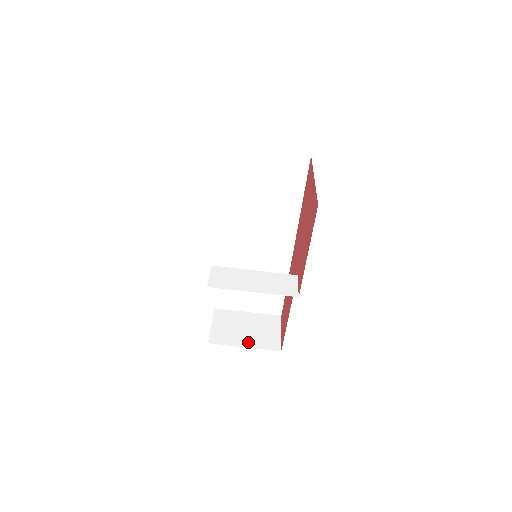
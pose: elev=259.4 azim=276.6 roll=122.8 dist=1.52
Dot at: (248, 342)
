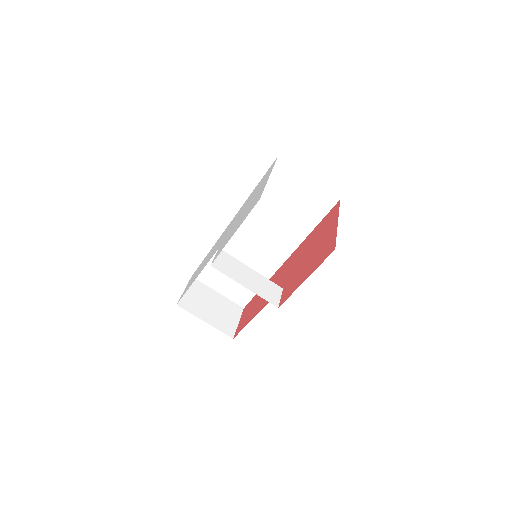
Dot at: (210, 319)
